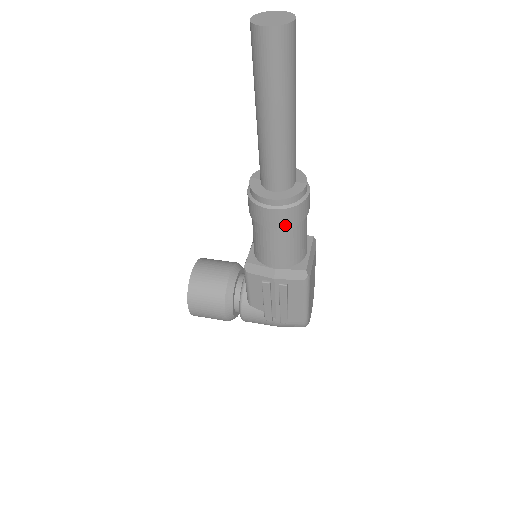
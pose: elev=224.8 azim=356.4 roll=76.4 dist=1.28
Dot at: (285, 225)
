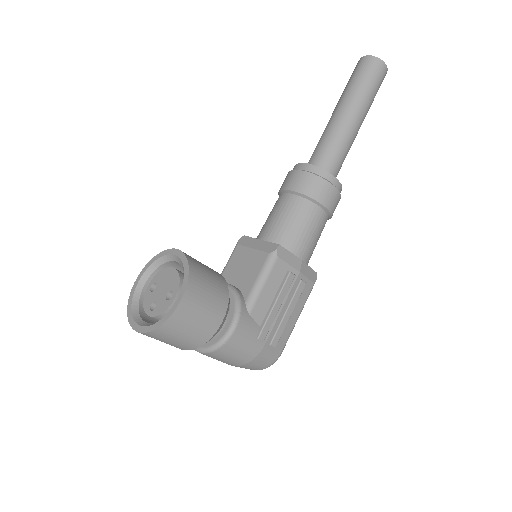
Dot at: (332, 211)
